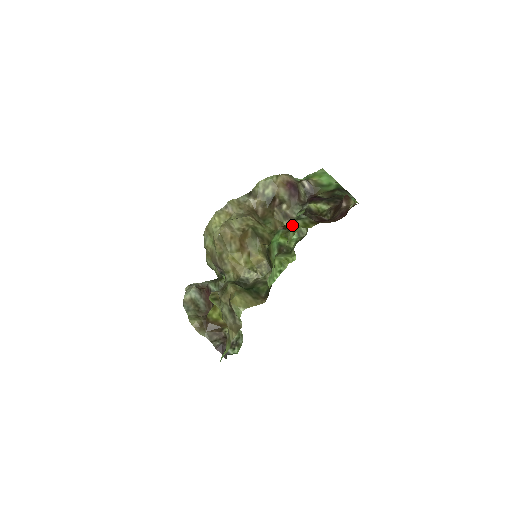
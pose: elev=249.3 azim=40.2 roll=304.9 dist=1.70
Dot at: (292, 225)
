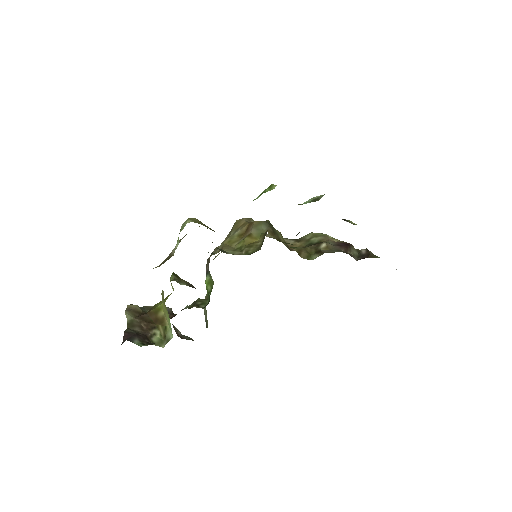
Dot at: occluded
